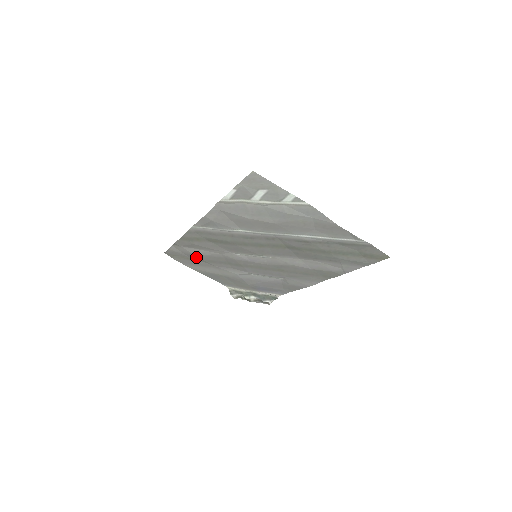
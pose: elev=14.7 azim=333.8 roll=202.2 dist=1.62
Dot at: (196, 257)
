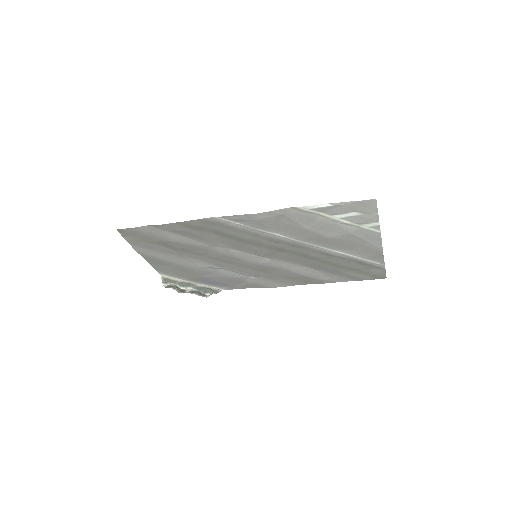
Dot at: (168, 243)
